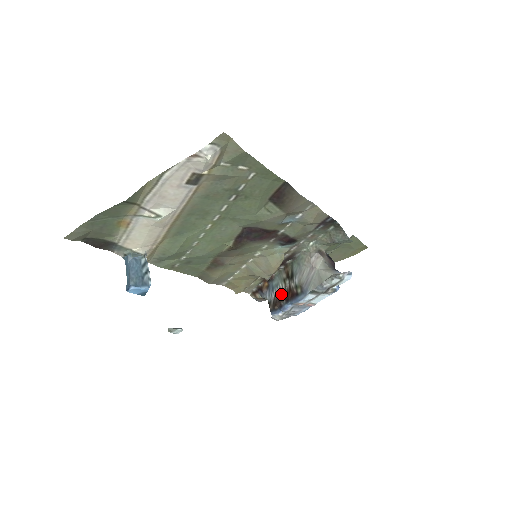
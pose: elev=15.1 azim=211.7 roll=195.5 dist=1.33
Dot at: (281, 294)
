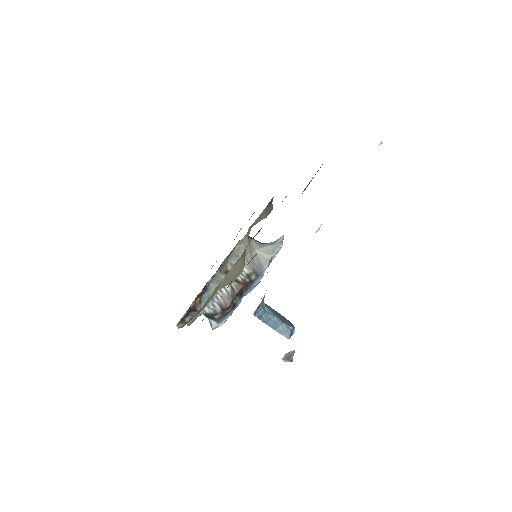
Dot at: (229, 295)
